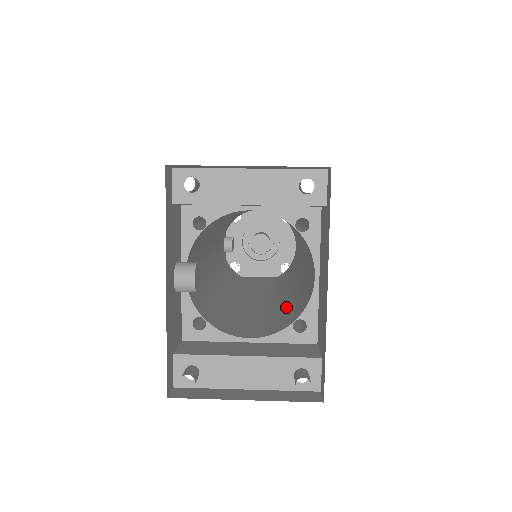
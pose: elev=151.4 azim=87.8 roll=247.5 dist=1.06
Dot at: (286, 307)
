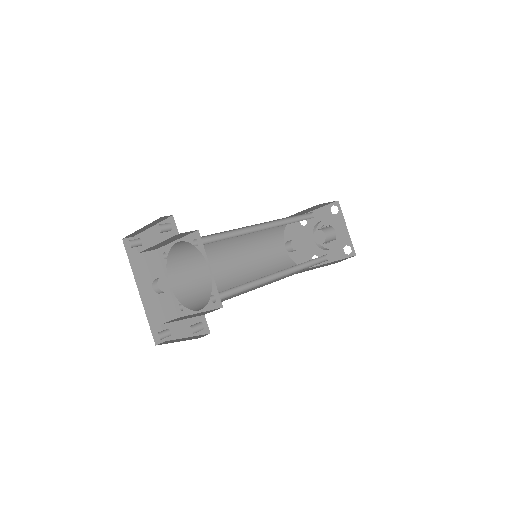
Dot at: (242, 287)
